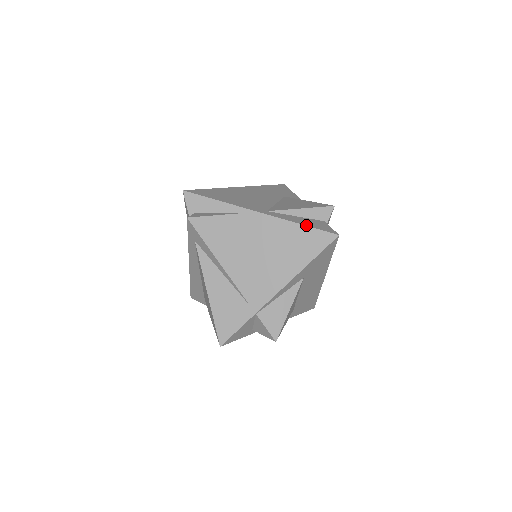
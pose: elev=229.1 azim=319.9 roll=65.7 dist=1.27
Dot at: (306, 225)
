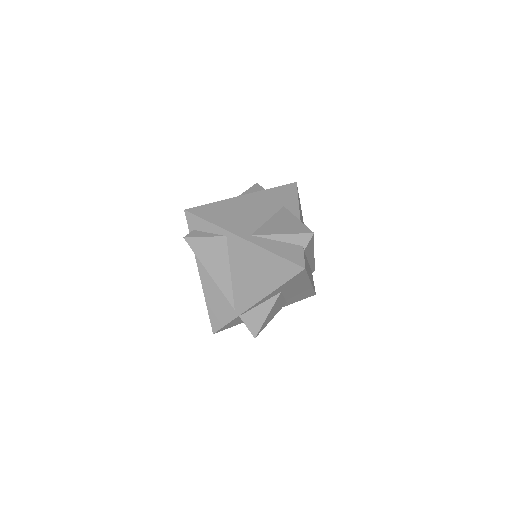
Dot at: (279, 255)
